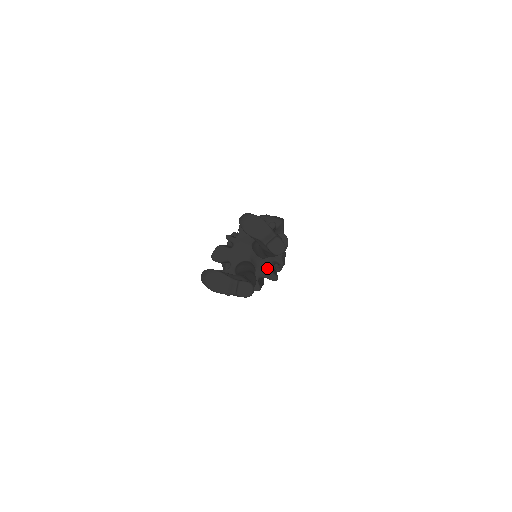
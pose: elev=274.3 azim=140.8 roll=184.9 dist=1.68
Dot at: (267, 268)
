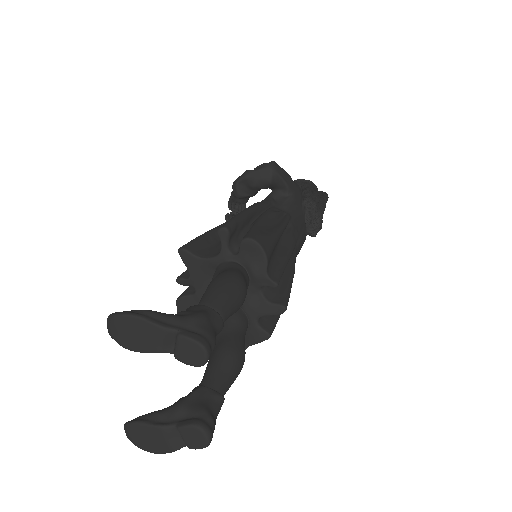
Dot at: (259, 301)
